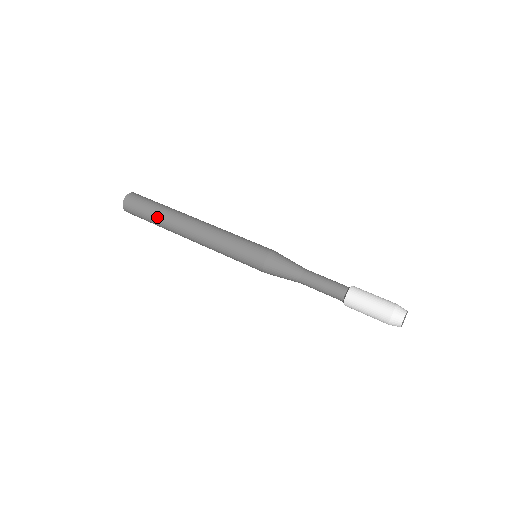
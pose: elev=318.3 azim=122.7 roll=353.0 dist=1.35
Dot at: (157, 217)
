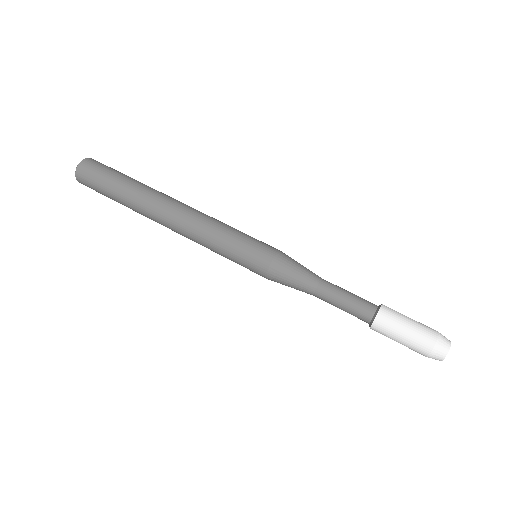
Dot at: occluded
